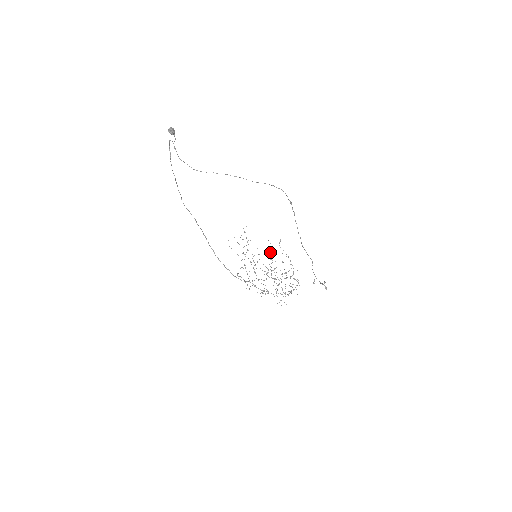
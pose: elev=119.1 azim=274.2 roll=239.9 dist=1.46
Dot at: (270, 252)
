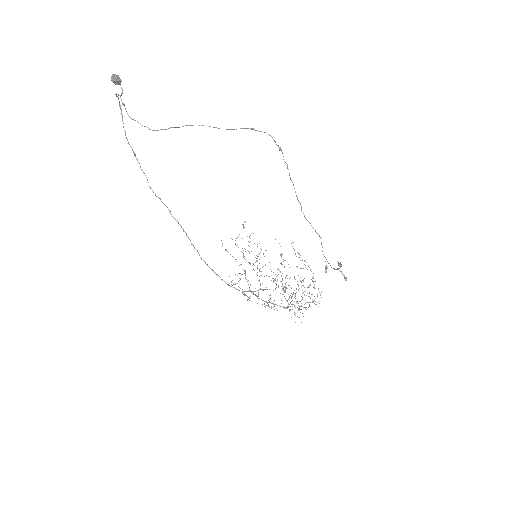
Dot at: (280, 255)
